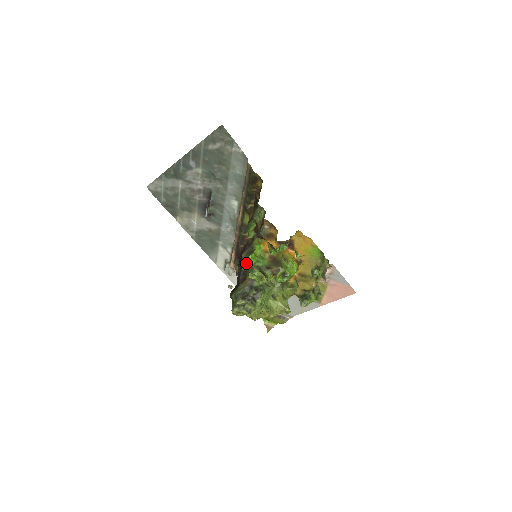
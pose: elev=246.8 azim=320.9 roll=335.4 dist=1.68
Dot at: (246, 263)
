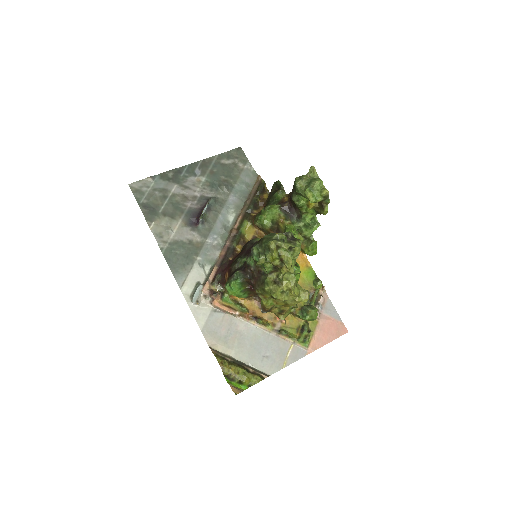
Dot at: (304, 178)
